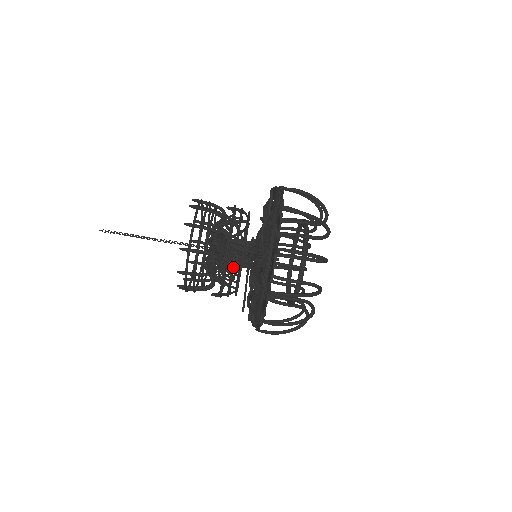
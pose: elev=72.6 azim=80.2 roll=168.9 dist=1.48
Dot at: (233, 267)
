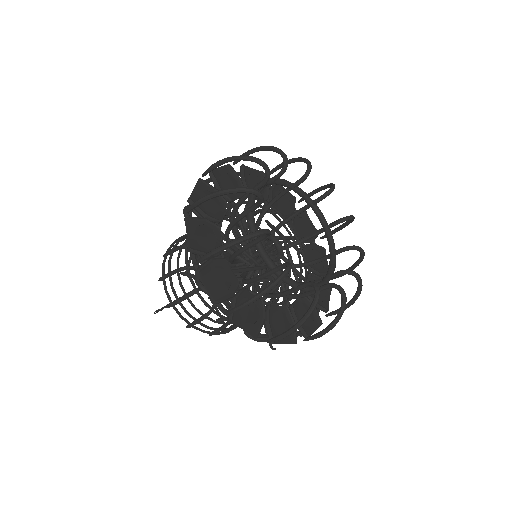
Dot at: occluded
